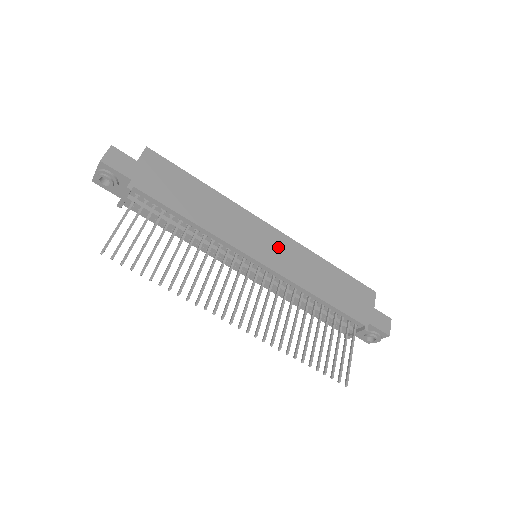
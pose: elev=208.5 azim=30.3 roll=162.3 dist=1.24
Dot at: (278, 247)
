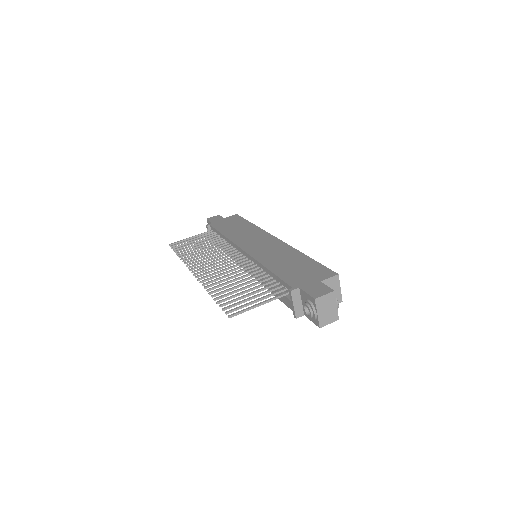
Dot at: (267, 245)
